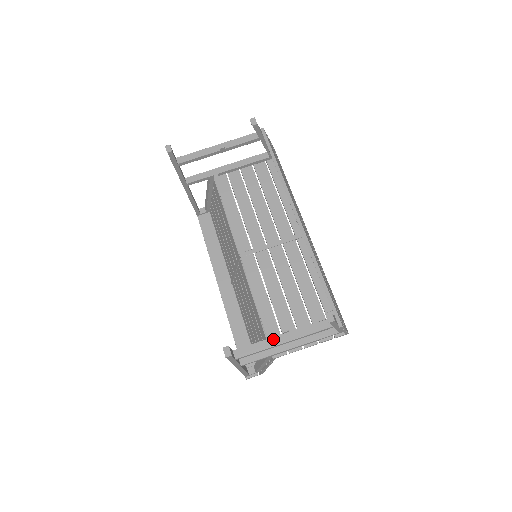
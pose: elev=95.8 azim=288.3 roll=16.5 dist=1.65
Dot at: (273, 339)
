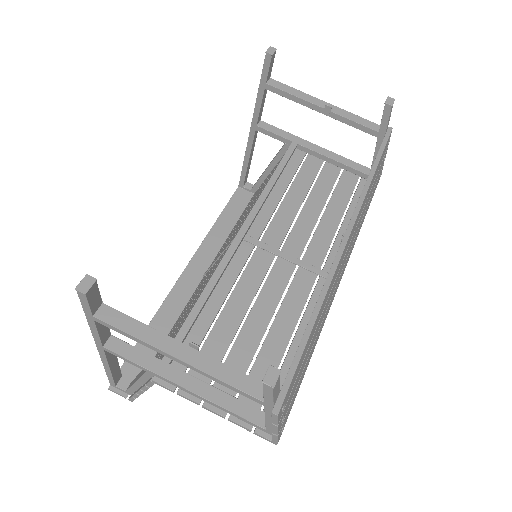
Dot at: (168, 339)
